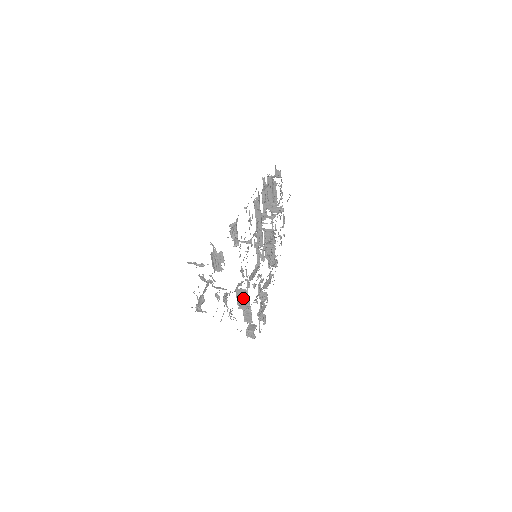
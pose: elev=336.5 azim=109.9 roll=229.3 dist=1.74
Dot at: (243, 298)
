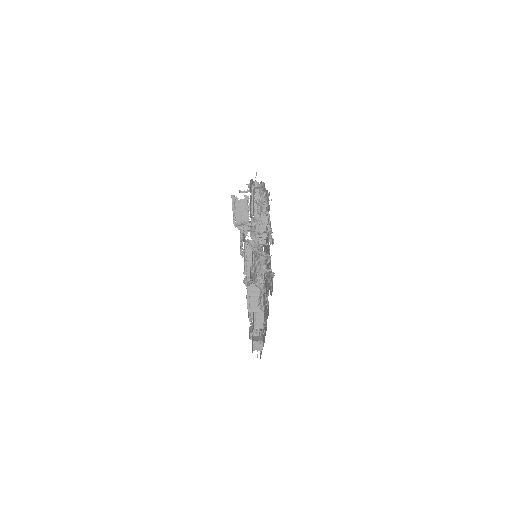
Dot at: (256, 296)
